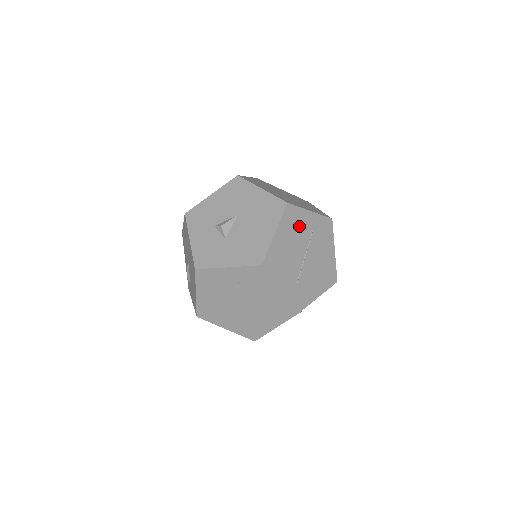
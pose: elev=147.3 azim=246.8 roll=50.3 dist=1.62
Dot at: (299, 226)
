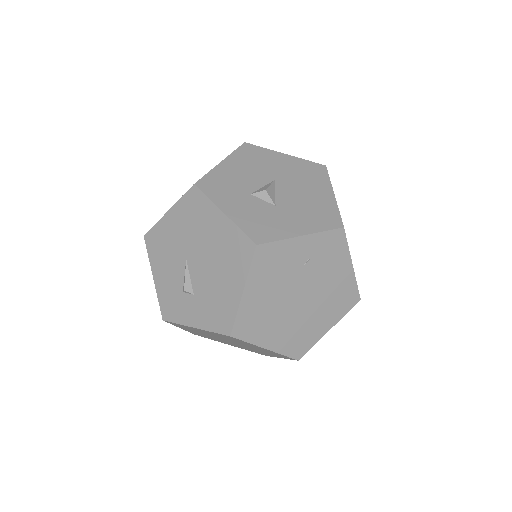
Dot at: occluded
